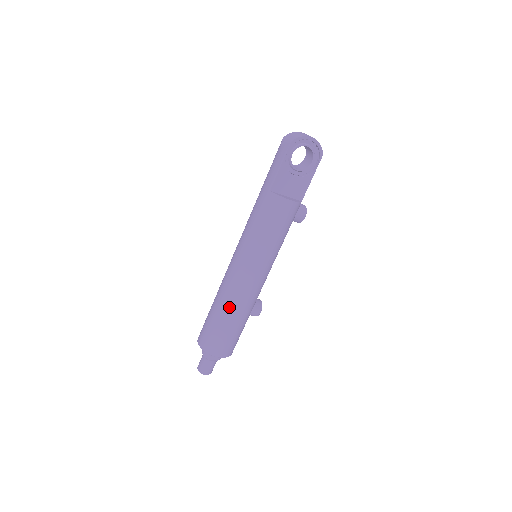
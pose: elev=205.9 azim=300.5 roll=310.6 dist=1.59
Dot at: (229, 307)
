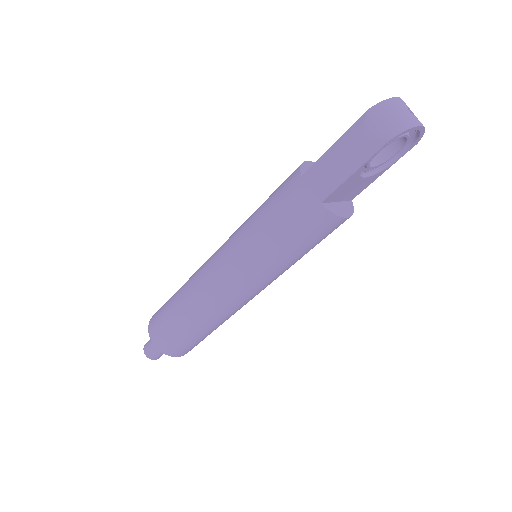
Dot at: (209, 321)
